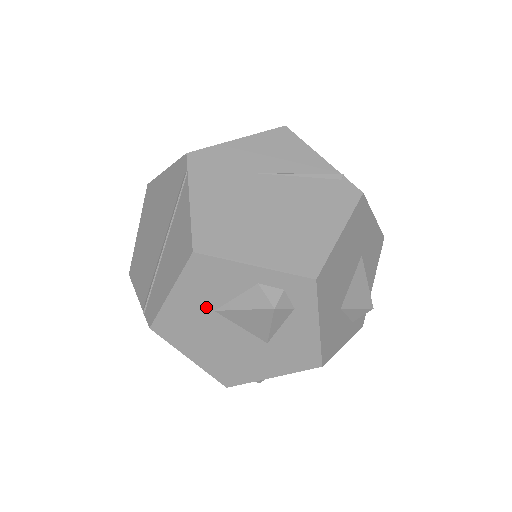
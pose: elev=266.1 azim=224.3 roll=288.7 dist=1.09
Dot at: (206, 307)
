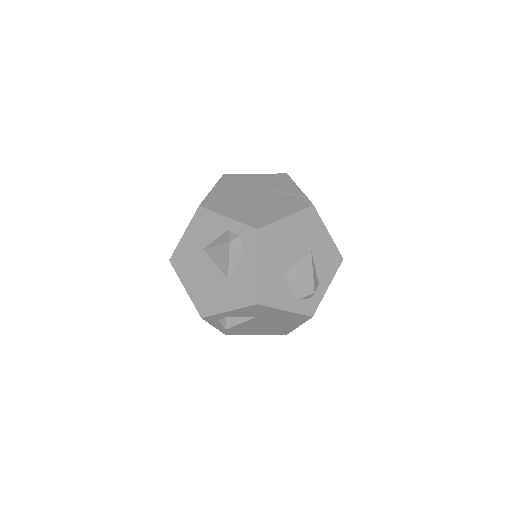
Dot at: (200, 246)
